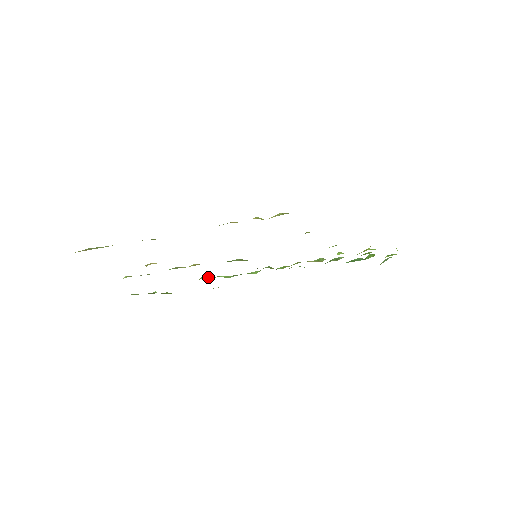
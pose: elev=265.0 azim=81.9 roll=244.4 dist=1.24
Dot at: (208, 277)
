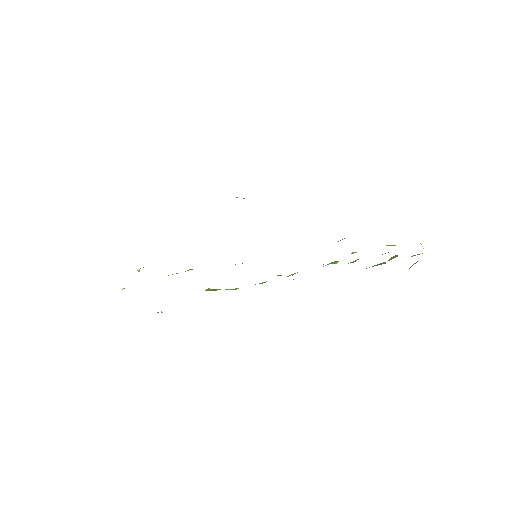
Dot at: (212, 289)
